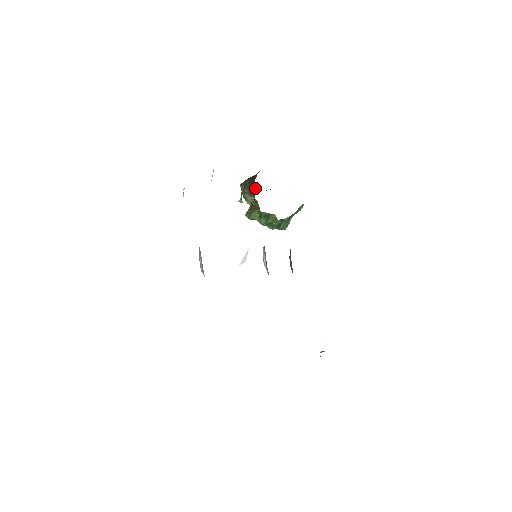
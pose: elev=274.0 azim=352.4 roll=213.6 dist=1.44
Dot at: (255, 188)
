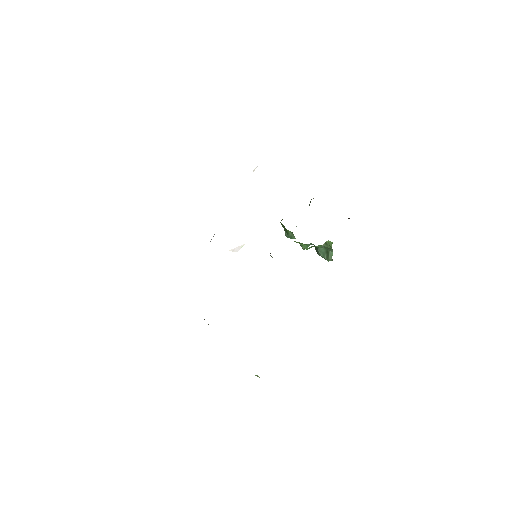
Dot at: occluded
